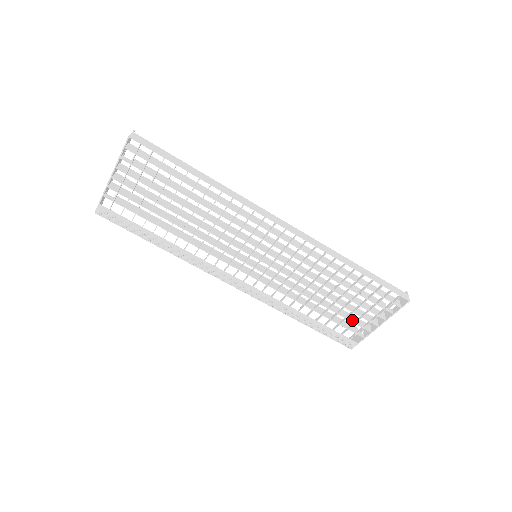
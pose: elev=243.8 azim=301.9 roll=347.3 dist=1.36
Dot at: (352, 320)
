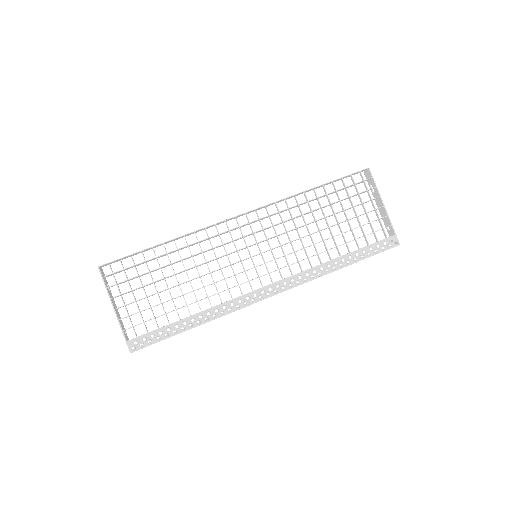
Dot at: occluded
